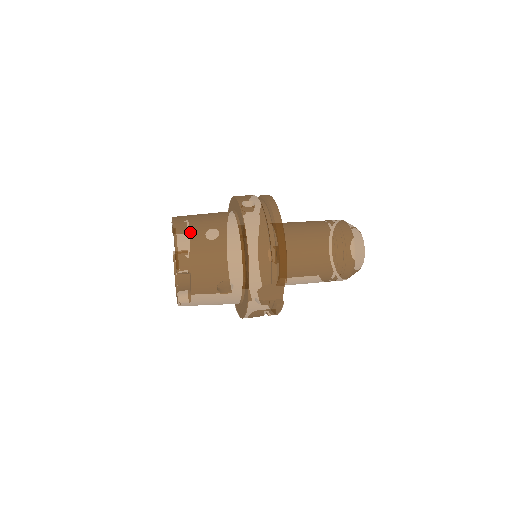
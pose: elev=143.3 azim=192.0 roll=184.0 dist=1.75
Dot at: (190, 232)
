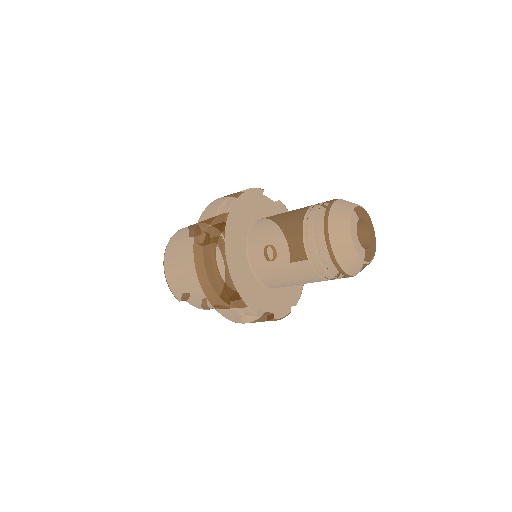
Dot at: (172, 268)
